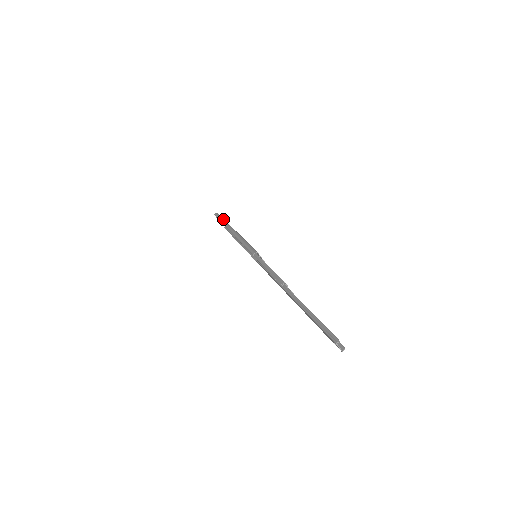
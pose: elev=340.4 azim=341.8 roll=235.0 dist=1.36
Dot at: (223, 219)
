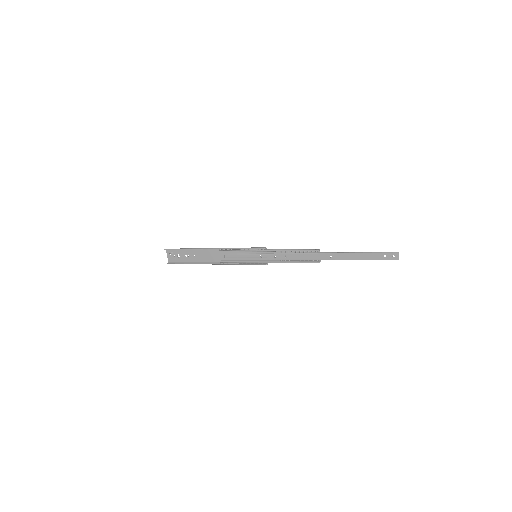
Dot at: (184, 248)
